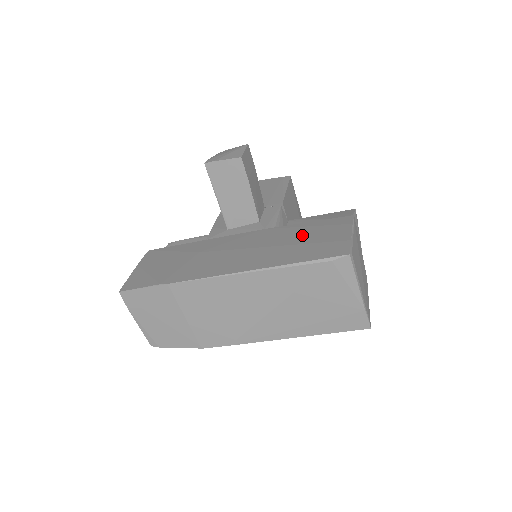
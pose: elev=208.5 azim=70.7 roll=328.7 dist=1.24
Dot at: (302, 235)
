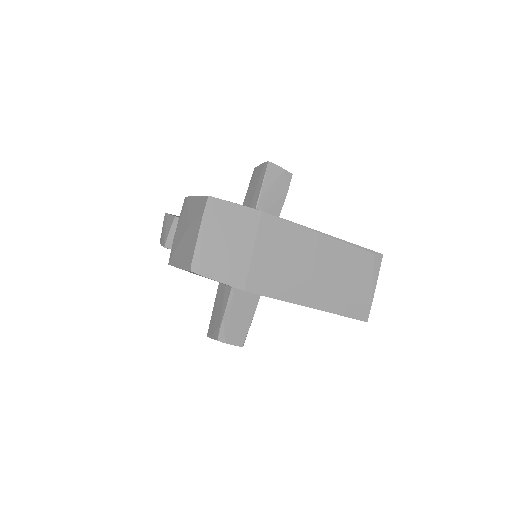
Dot at: occluded
